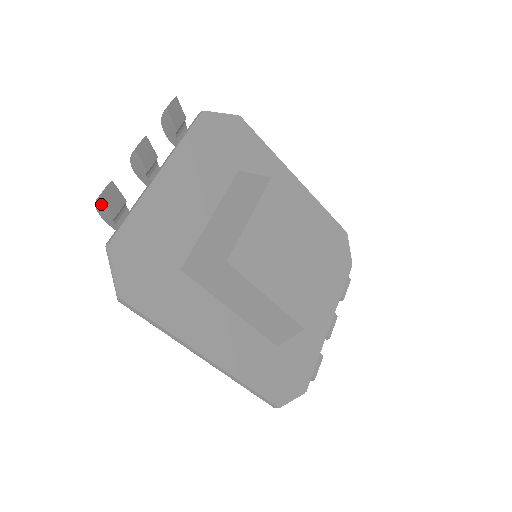
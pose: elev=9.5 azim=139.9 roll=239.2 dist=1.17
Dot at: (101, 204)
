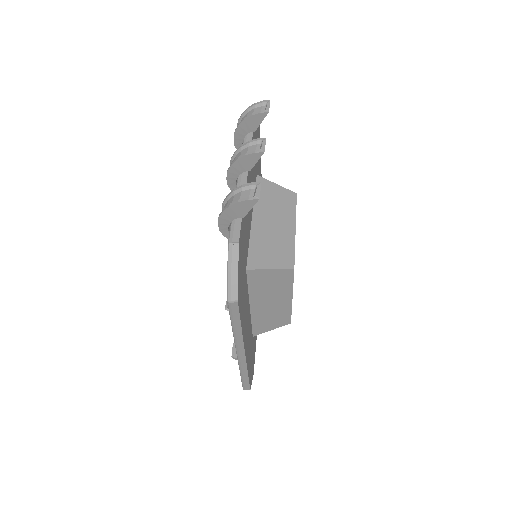
Dot at: (249, 204)
